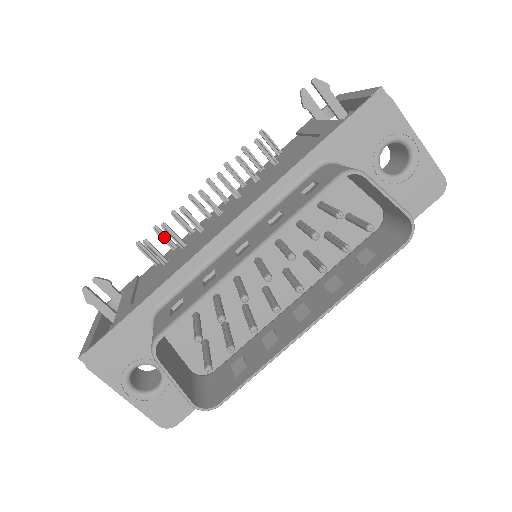
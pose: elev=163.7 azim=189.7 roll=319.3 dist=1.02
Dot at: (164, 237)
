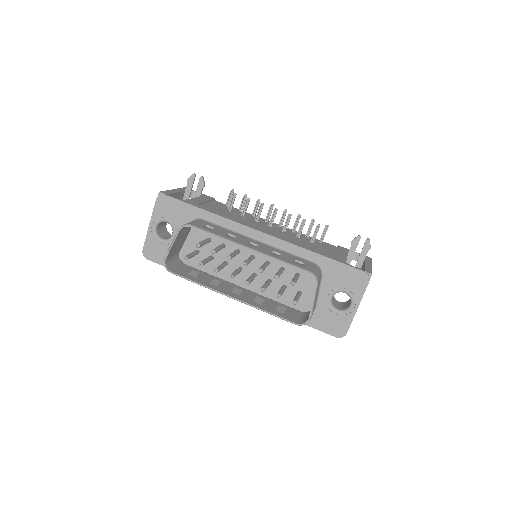
Dot at: (243, 202)
